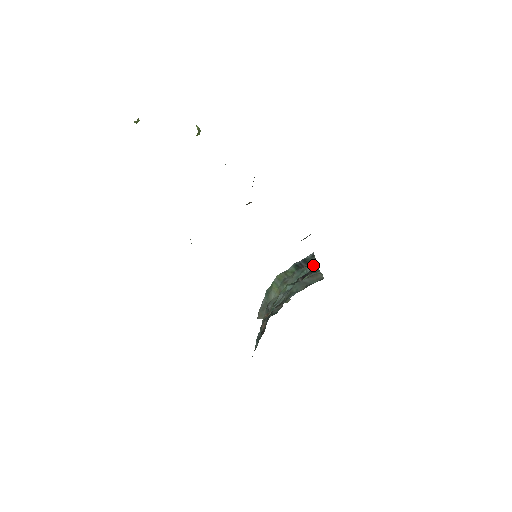
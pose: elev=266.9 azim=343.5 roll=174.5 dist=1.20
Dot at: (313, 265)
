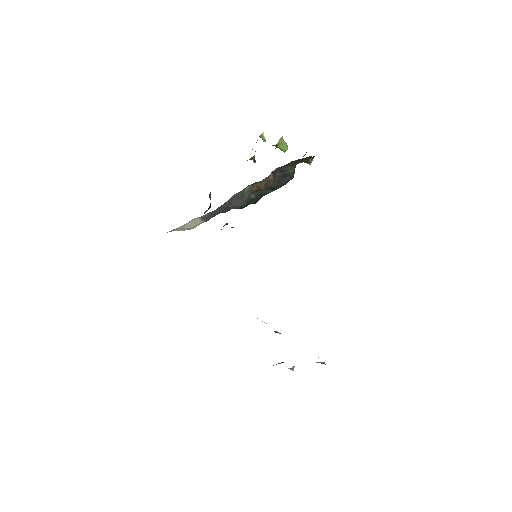
Dot at: occluded
